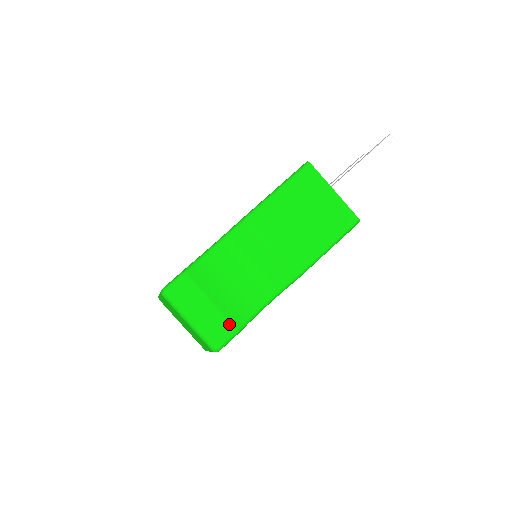
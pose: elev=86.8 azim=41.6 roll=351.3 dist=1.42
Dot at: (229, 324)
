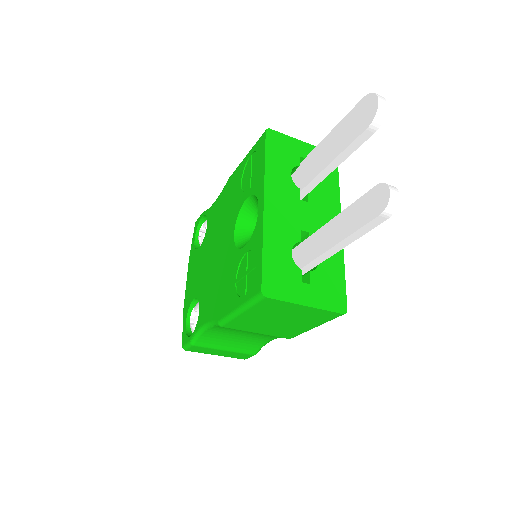
Dot at: (246, 354)
